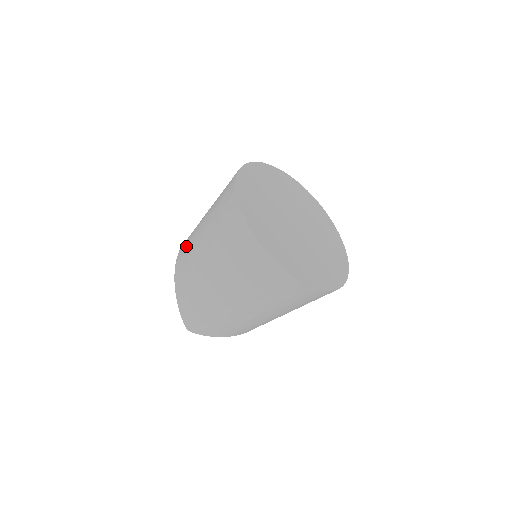
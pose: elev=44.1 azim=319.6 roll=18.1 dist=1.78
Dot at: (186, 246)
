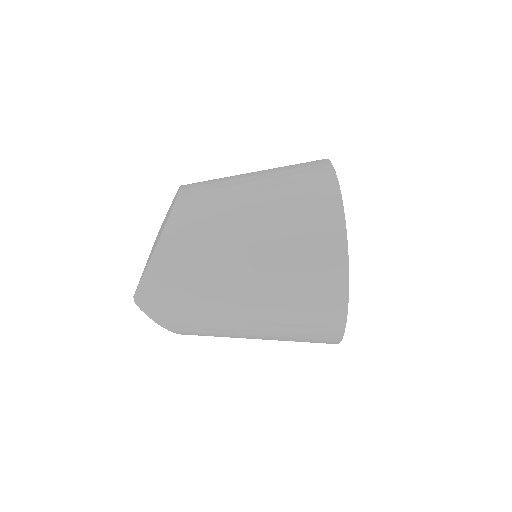
Dot at: (205, 197)
